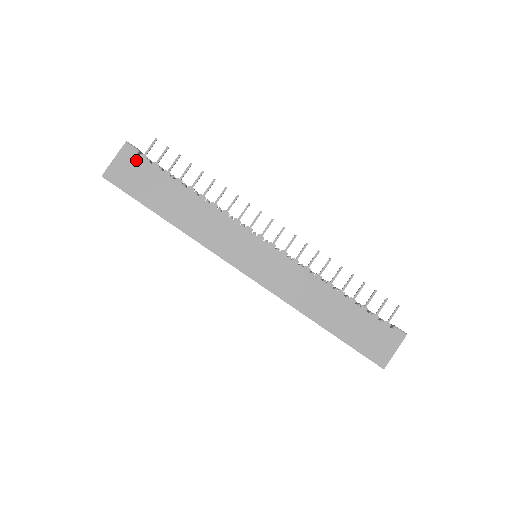
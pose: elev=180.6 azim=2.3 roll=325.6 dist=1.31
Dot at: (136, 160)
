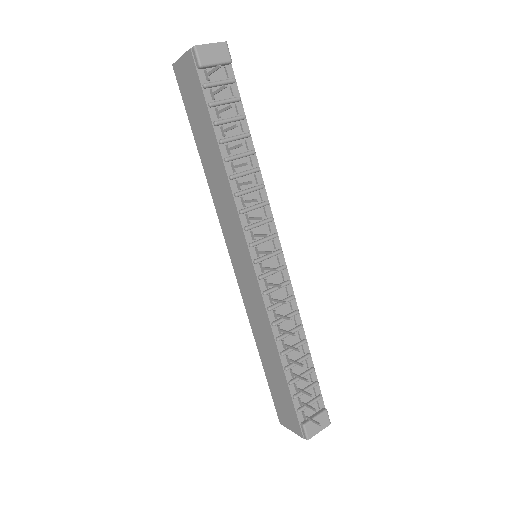
Dot at: (195, 76)
